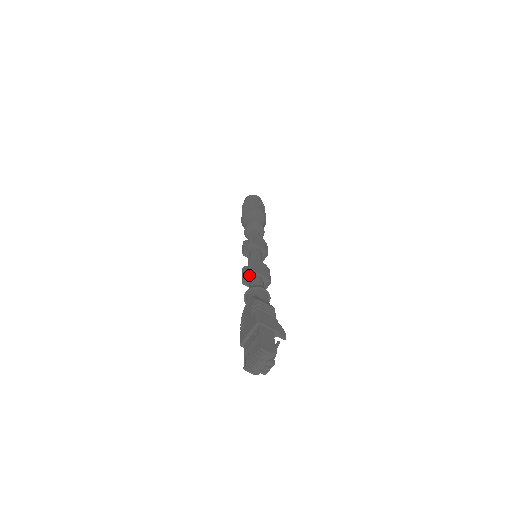
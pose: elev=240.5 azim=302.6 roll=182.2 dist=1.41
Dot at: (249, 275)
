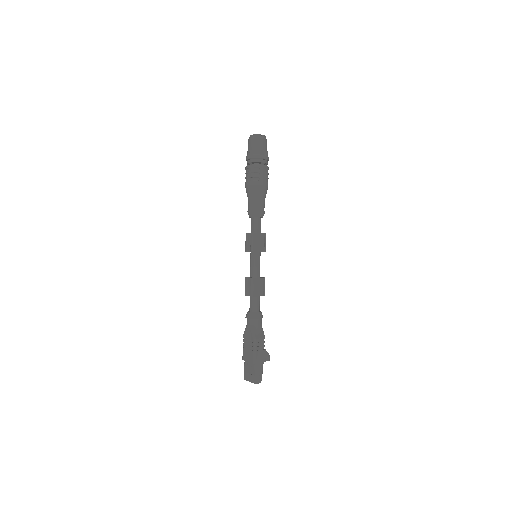
Dot at: (250, 296)
